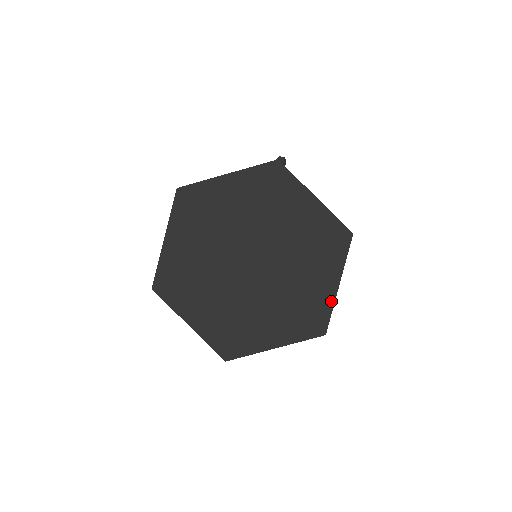
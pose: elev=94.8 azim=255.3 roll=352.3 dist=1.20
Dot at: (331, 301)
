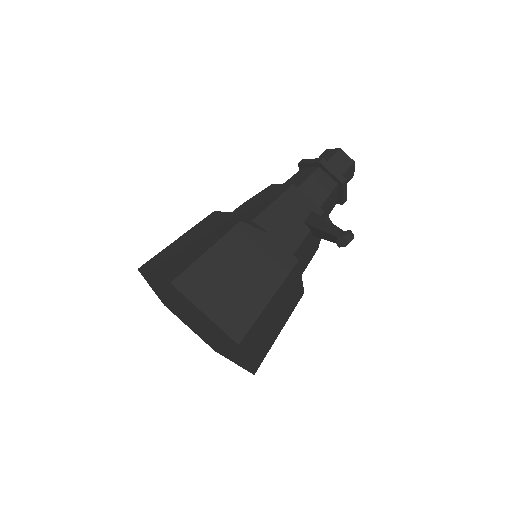
Dot at: (225, 357)
